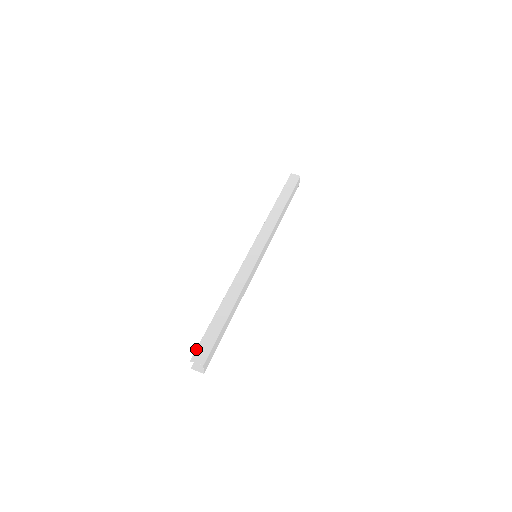
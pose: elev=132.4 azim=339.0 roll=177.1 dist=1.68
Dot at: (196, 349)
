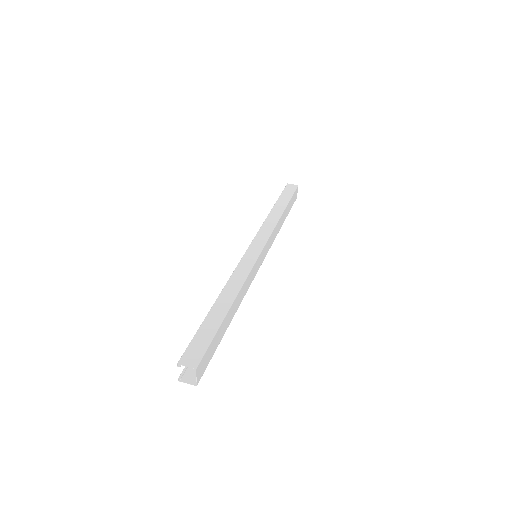
Dot at: (185, 350)
